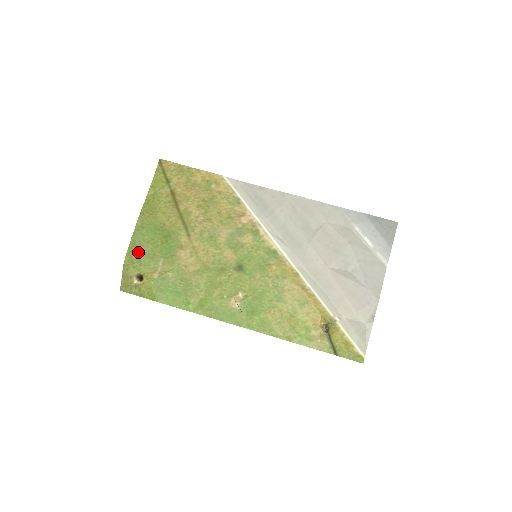
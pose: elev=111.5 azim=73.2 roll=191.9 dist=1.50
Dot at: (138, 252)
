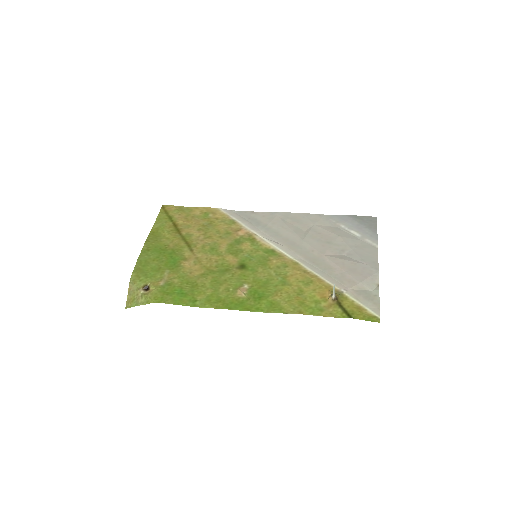
Dot at: (144, 268)
